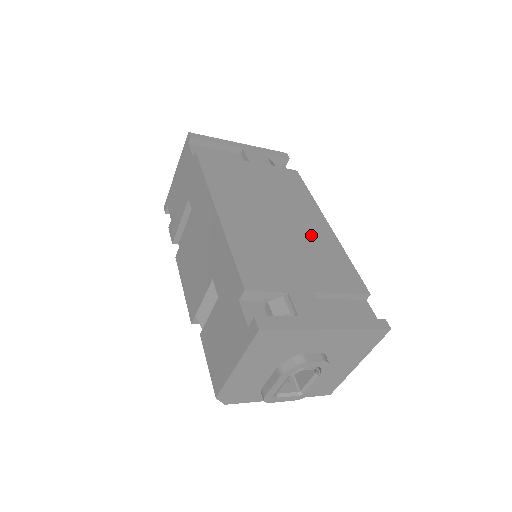
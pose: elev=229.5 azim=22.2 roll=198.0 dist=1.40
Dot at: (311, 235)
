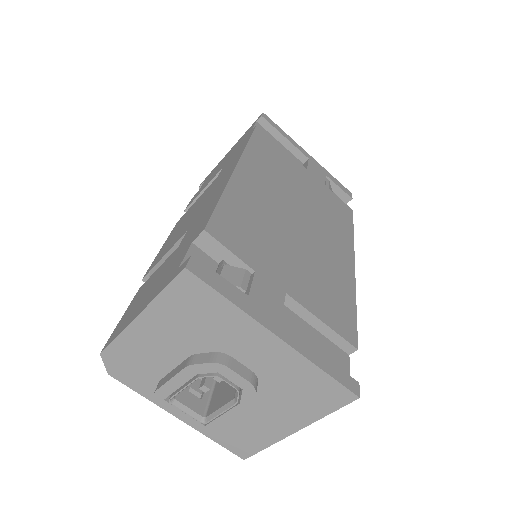
Dot at: (326, 256)
